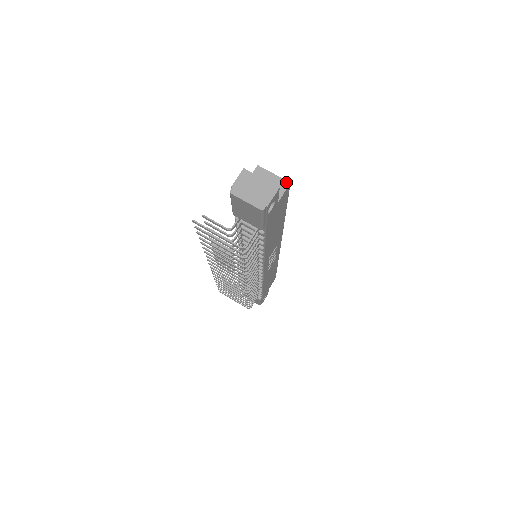
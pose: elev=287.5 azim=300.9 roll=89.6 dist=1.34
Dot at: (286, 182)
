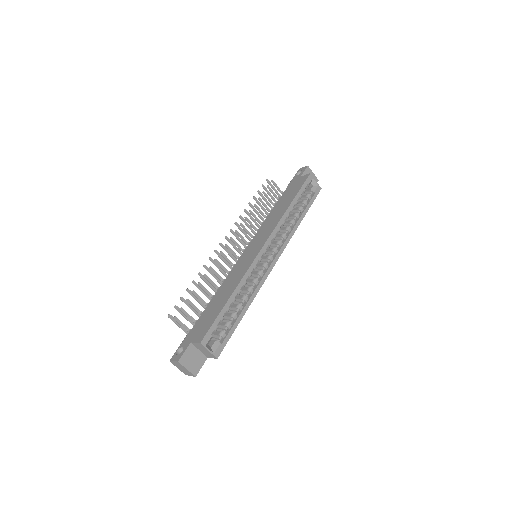
Dot at: (215, 357)
